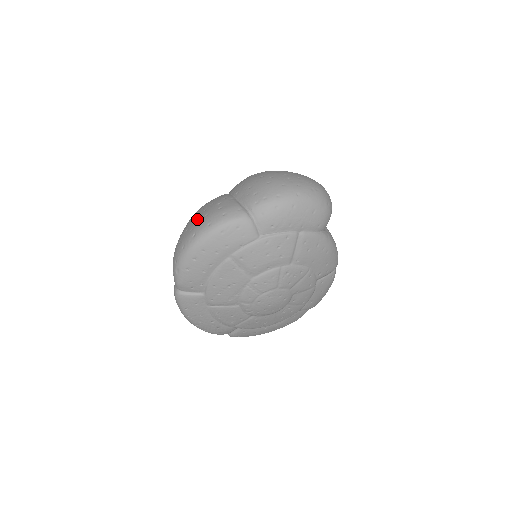
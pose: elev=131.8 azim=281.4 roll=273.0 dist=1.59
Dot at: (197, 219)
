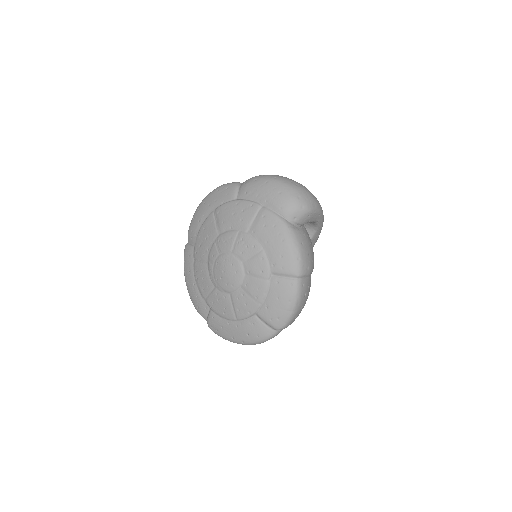
Dot at: occluded
